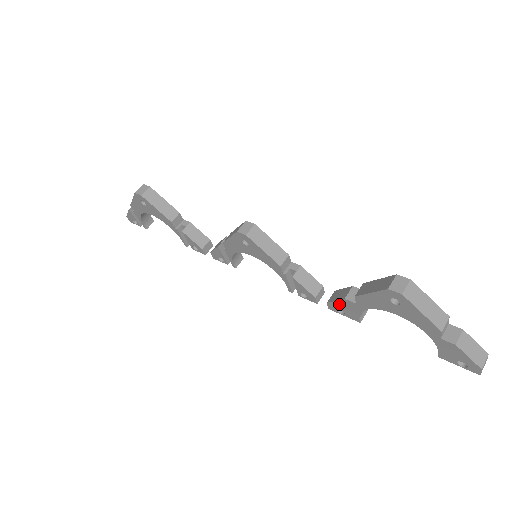
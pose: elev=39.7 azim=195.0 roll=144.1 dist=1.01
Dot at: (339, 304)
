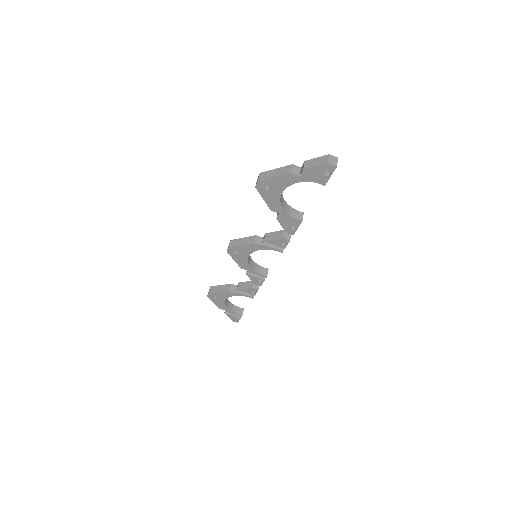
Dot at: (284, 225)
